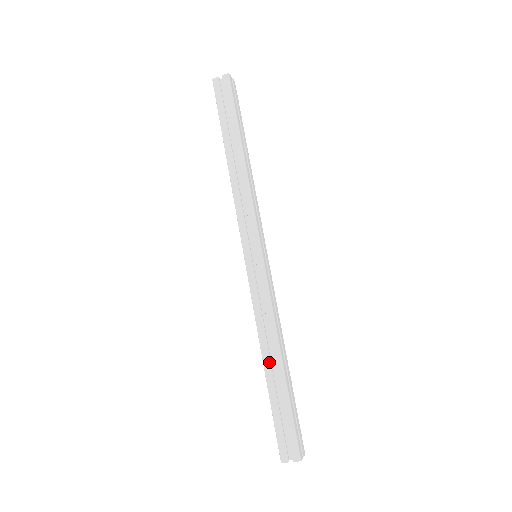
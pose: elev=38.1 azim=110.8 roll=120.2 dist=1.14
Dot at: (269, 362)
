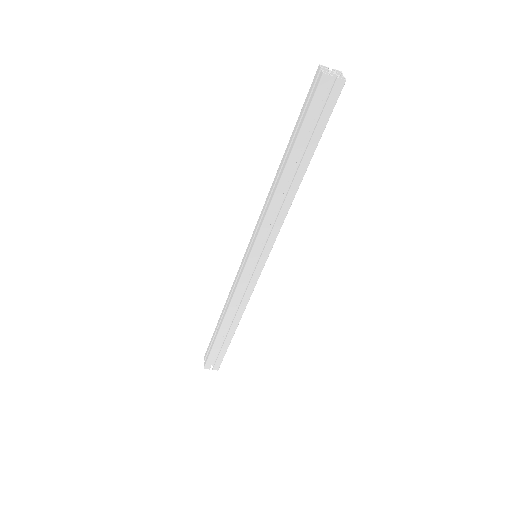
Dot at: (227, 325)
